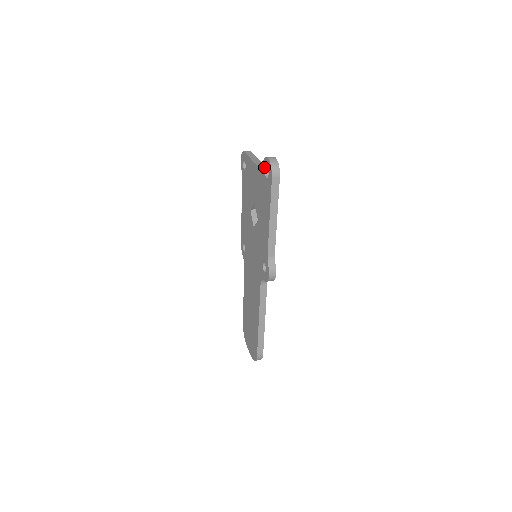
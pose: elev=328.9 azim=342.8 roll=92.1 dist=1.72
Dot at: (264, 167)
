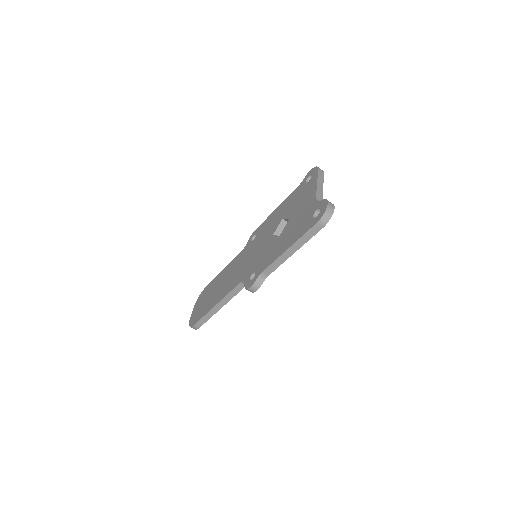
Dot at: (319, 205)
